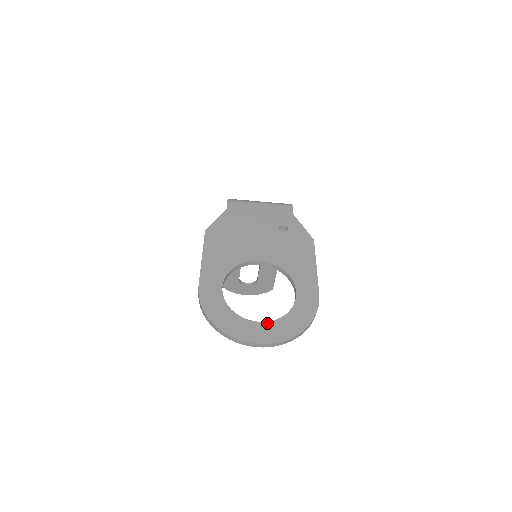
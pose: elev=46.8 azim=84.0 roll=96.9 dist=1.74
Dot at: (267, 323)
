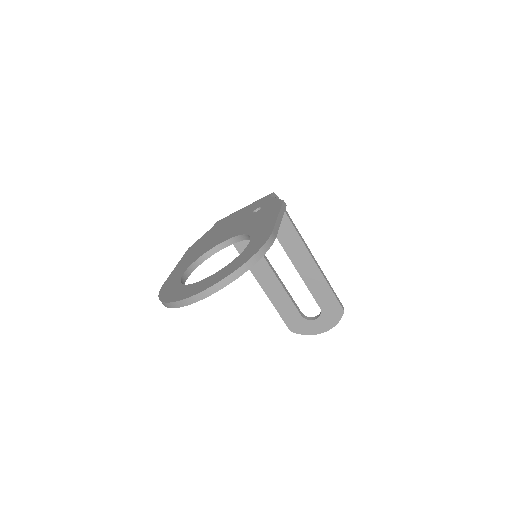
Dot at: (210, 276)
